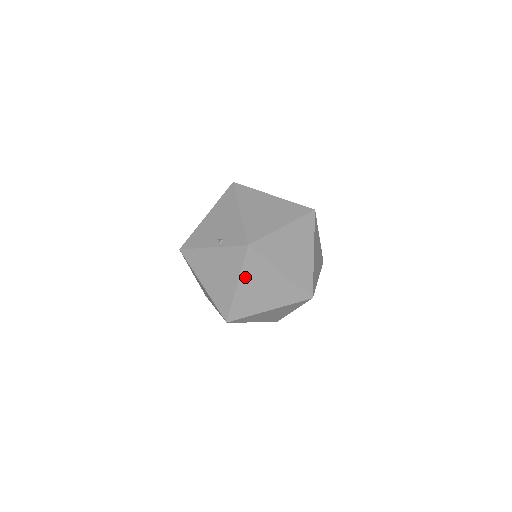
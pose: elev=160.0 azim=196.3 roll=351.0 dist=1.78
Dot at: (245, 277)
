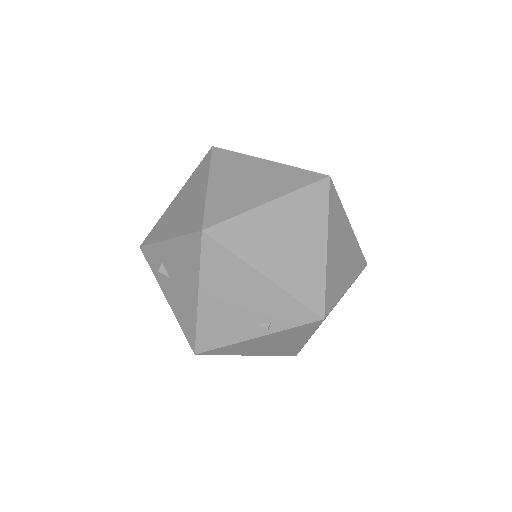
Dot at: occluded
